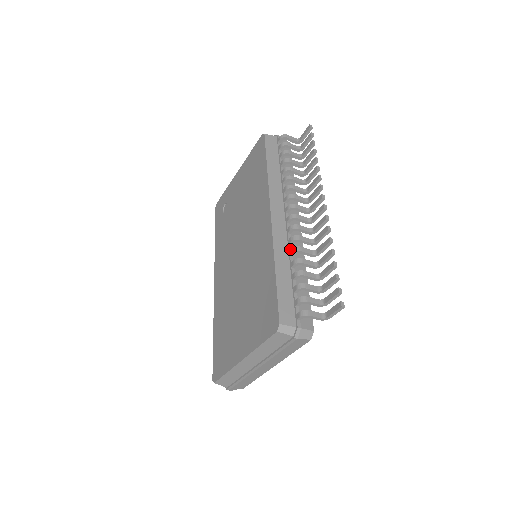
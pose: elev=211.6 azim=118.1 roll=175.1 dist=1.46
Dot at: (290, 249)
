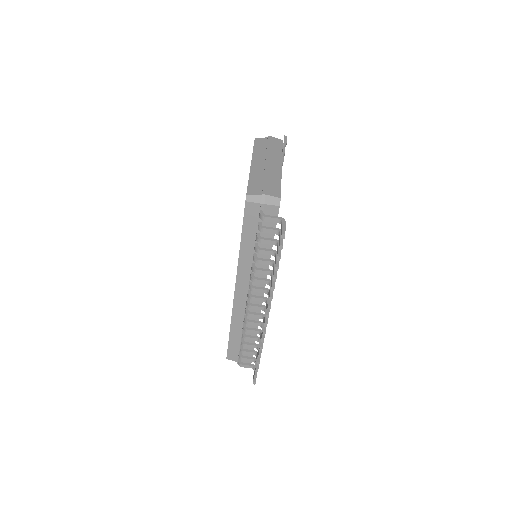
Dot at: occluded
